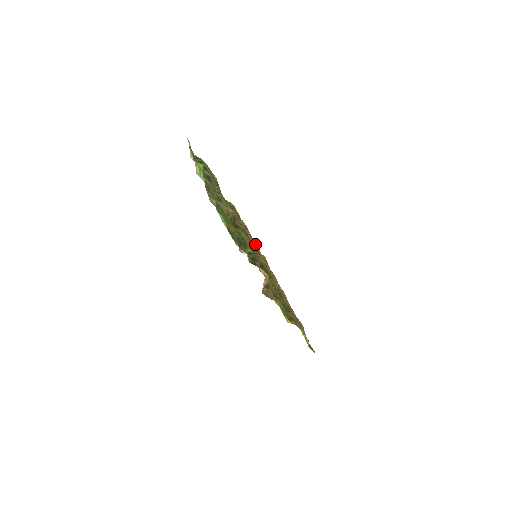
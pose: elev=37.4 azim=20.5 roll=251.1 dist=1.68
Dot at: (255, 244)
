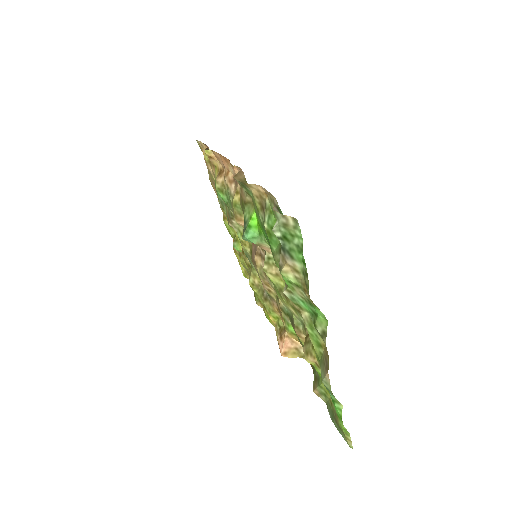
Dot at: occluded
